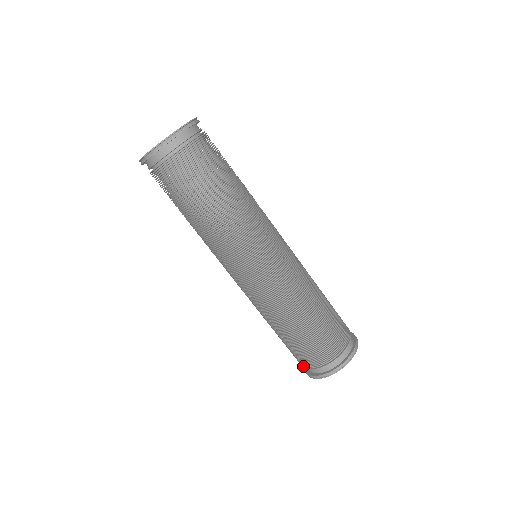
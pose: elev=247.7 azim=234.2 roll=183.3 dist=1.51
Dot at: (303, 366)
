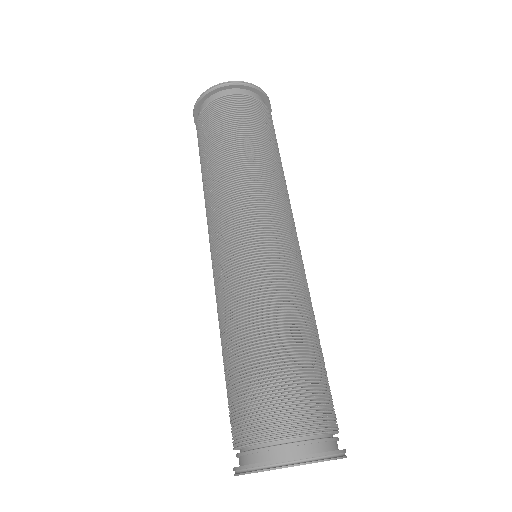
Dot at: occluded
